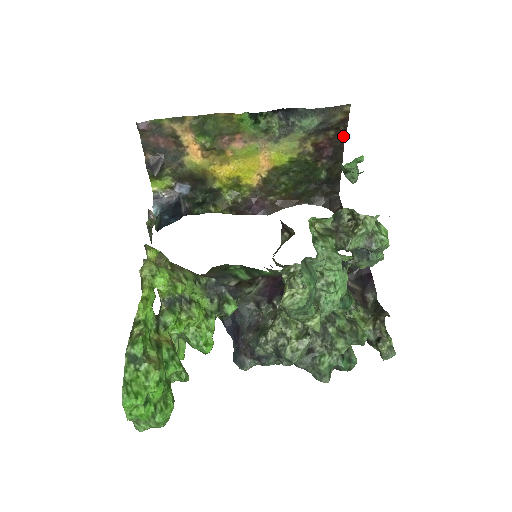
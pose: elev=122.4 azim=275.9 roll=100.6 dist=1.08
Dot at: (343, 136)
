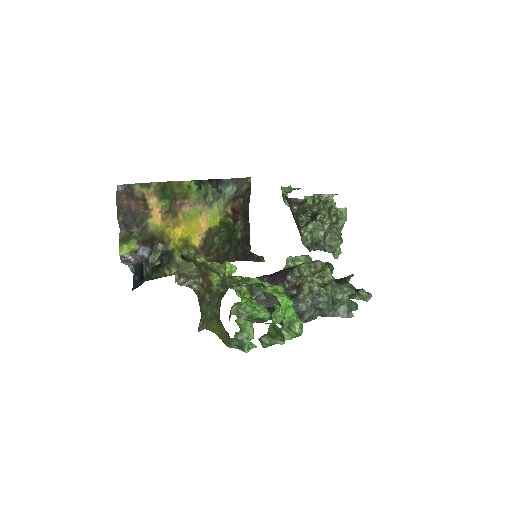
Dot at: (248, 202)
